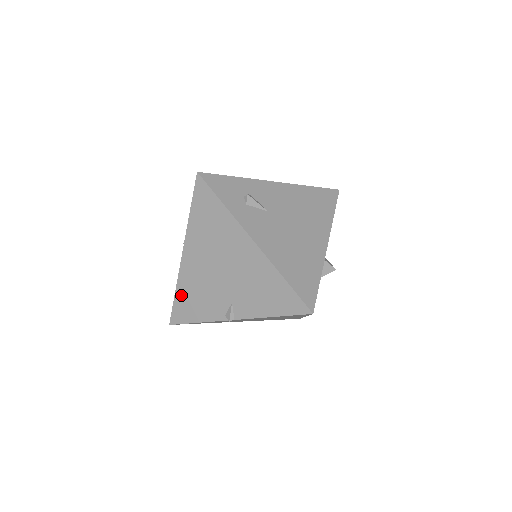
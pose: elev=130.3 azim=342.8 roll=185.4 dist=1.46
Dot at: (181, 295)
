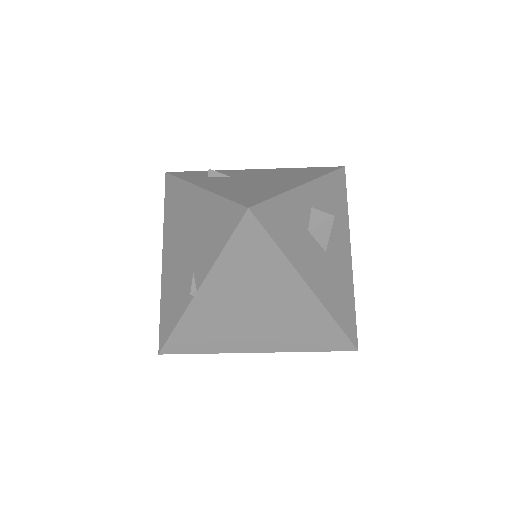
Dot at: (163, 306)
